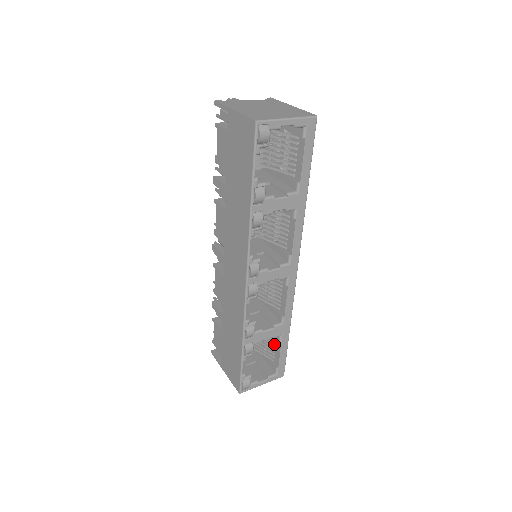
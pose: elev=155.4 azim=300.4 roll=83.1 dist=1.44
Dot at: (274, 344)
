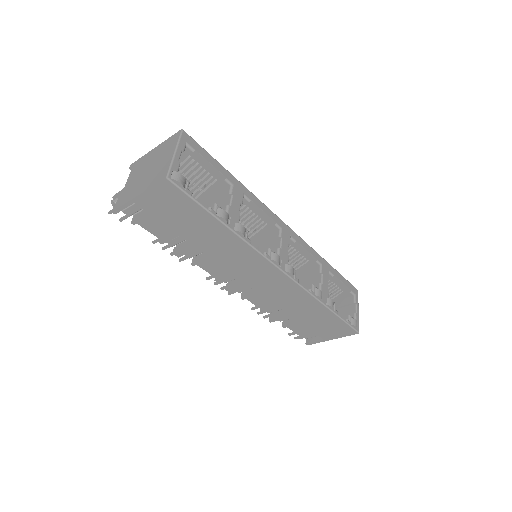
Dot at: (331, 283)
